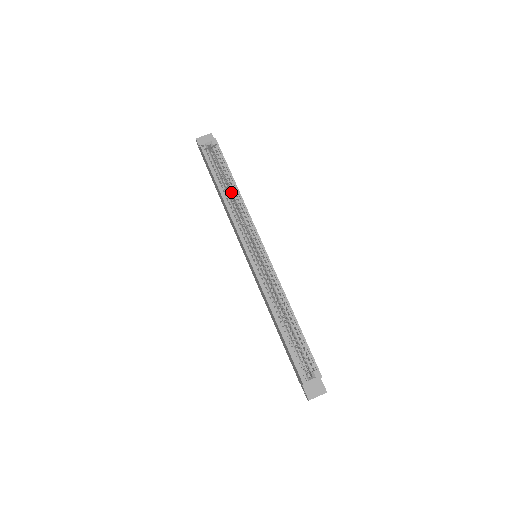
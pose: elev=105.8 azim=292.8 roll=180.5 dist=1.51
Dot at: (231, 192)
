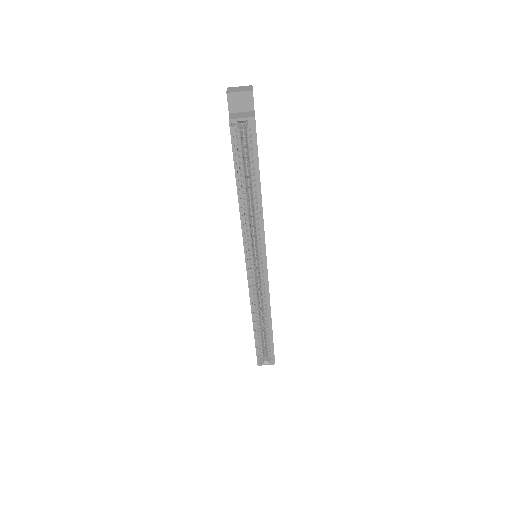
Dot at: (252, 193)
